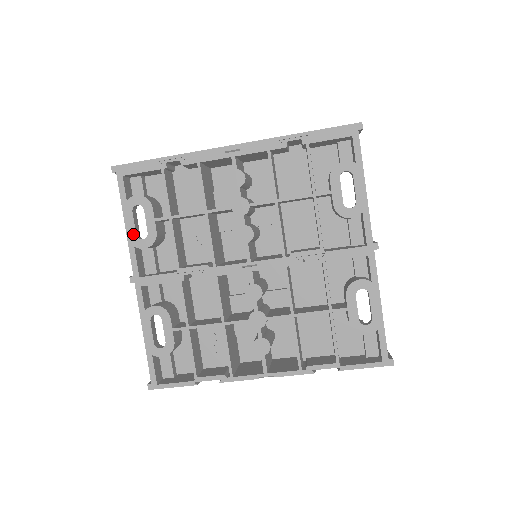
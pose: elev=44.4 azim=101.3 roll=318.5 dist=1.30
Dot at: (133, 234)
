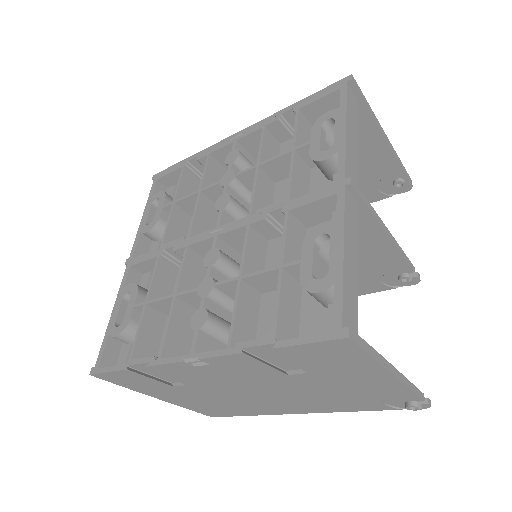
Dot at: (144, 222)
